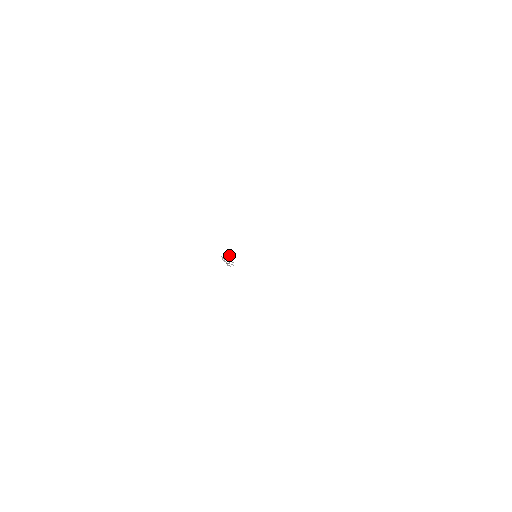
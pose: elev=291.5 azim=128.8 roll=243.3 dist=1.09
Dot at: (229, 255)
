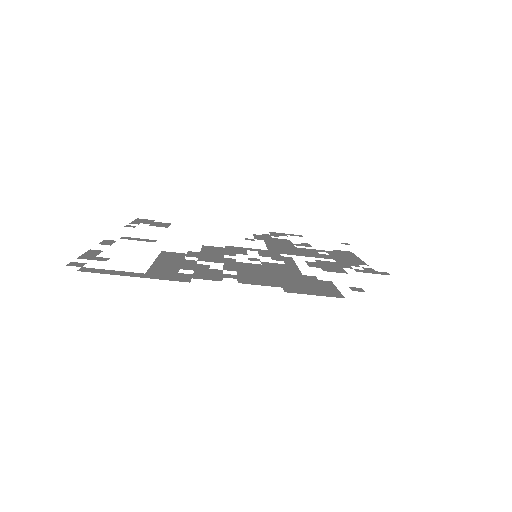
Dot at: occluded
